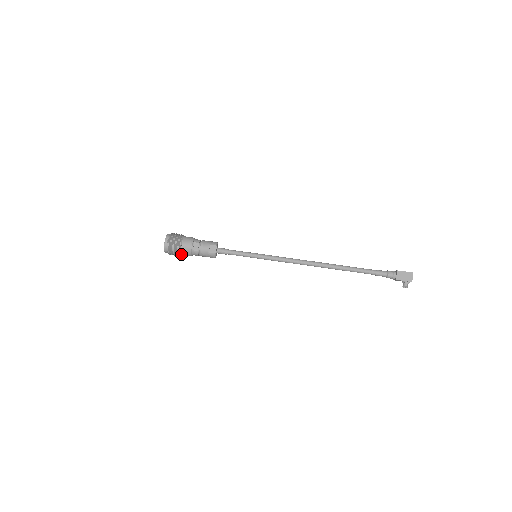
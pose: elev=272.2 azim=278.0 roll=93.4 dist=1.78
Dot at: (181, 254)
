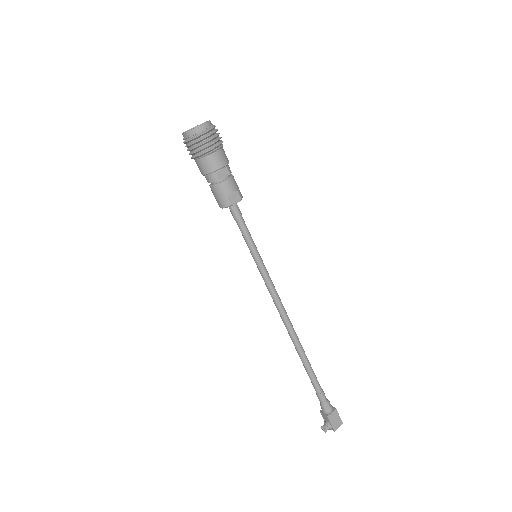
Dot at: (198, 158)
